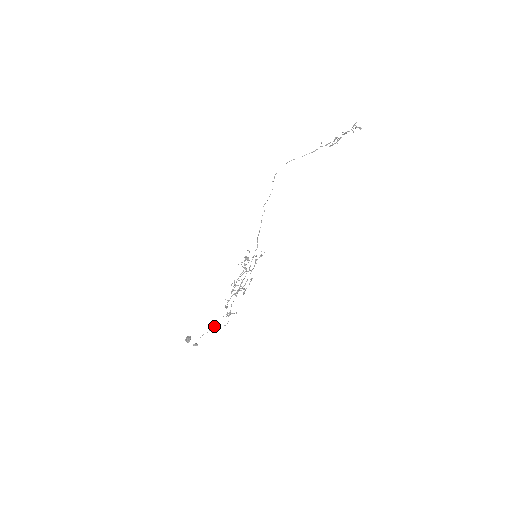
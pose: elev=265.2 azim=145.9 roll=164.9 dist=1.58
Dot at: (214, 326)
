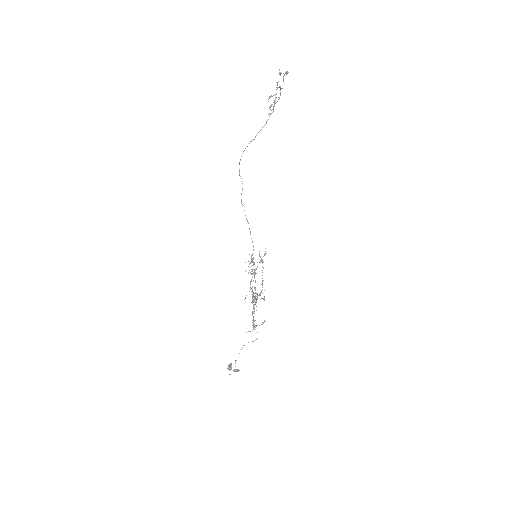
Dot at: (244, 345)
